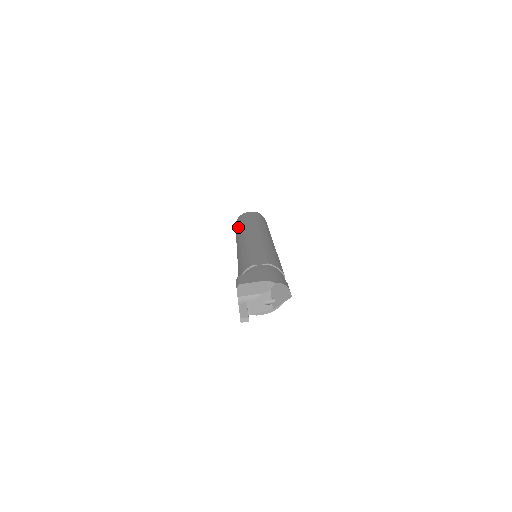
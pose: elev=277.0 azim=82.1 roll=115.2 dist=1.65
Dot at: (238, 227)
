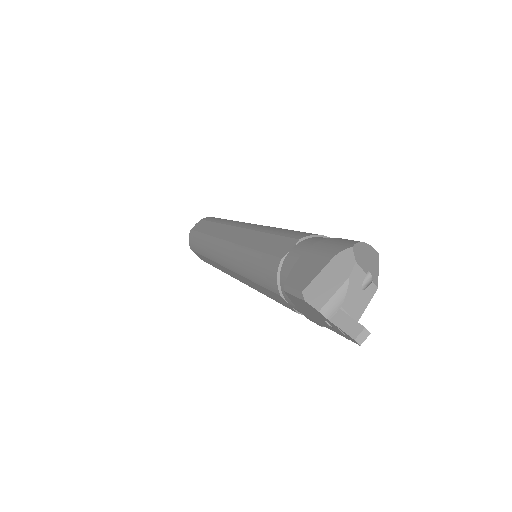
Dot at: (200, 246)
